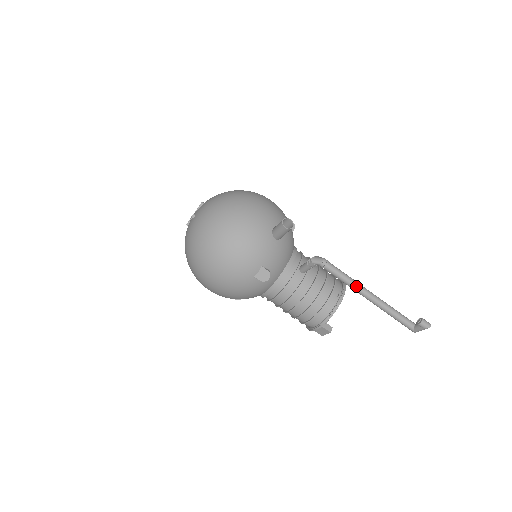
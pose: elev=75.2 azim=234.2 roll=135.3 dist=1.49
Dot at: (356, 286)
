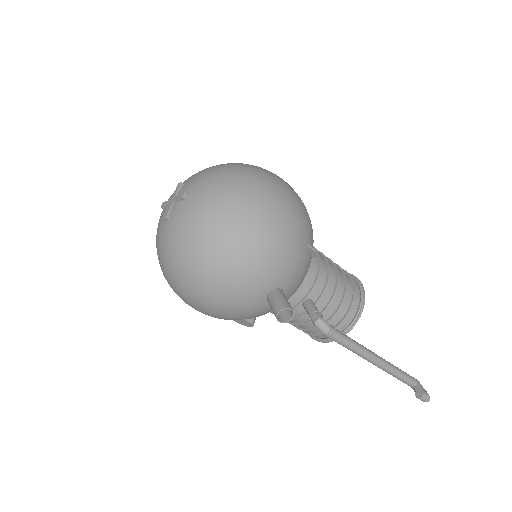
Dot at: (360, 355)
